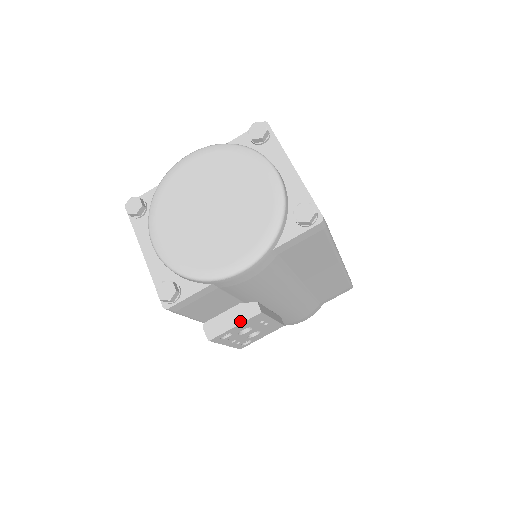
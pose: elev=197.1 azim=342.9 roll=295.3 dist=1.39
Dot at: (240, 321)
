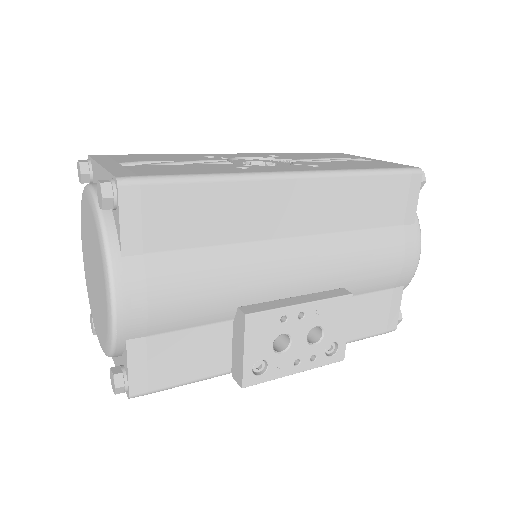
Dot at: (242, 342)
